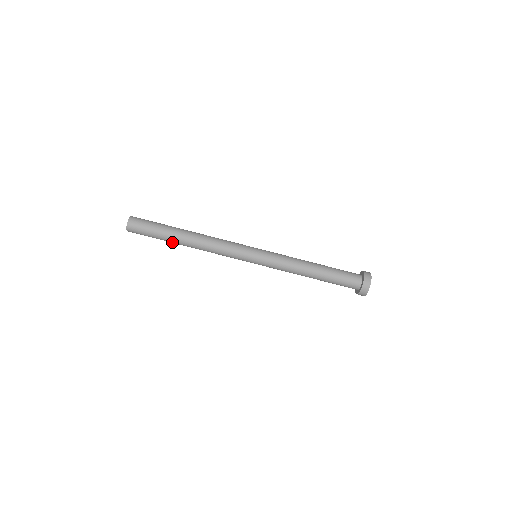
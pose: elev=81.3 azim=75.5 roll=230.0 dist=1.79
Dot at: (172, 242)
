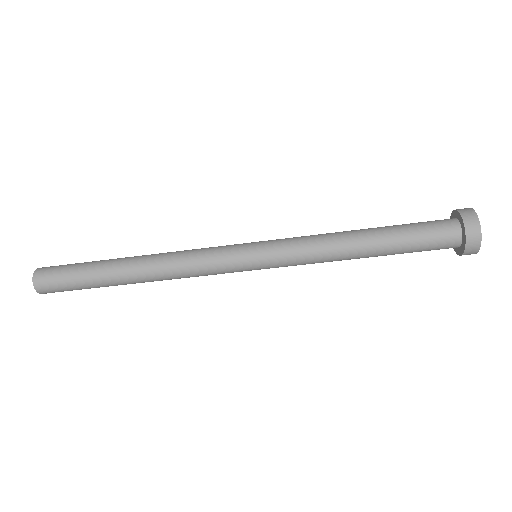
Dot at: (116, 285)
